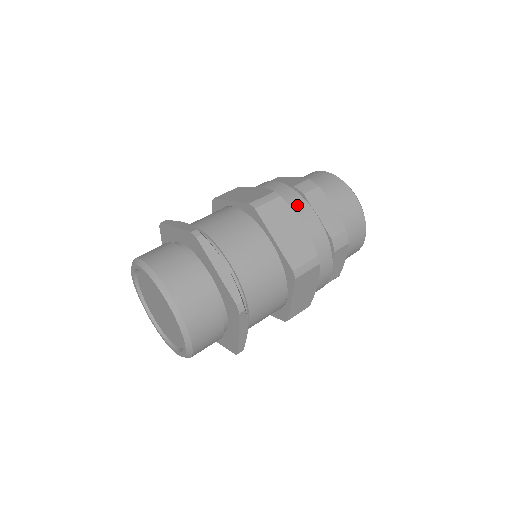
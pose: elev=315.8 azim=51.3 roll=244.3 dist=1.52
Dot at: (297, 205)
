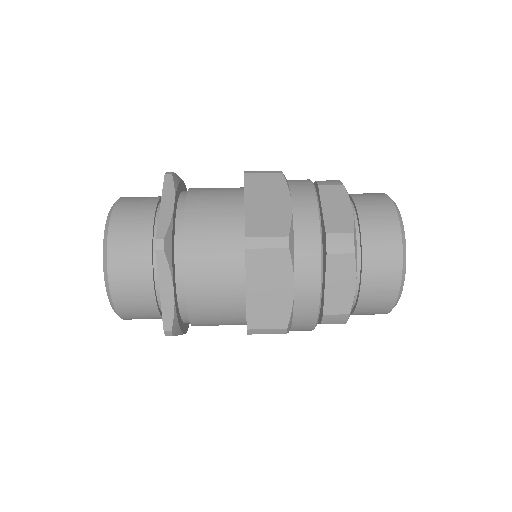
Dot at: (305, 265)
